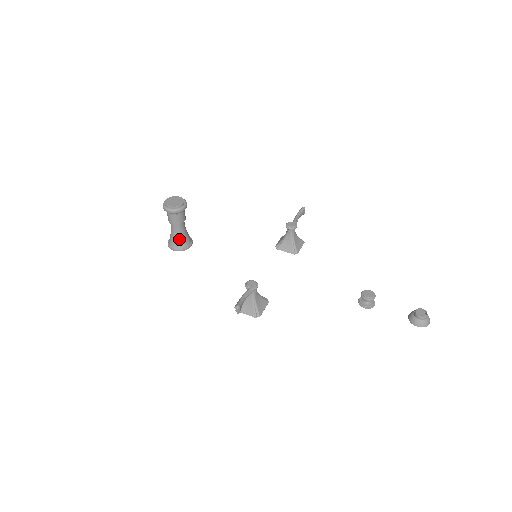
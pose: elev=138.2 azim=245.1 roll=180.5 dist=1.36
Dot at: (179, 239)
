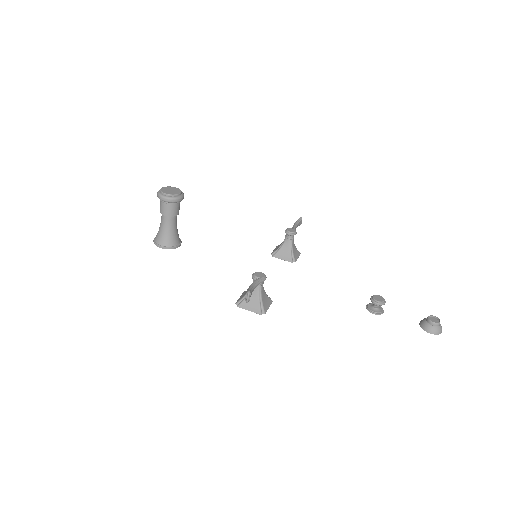
Dot at: (169, 235)
